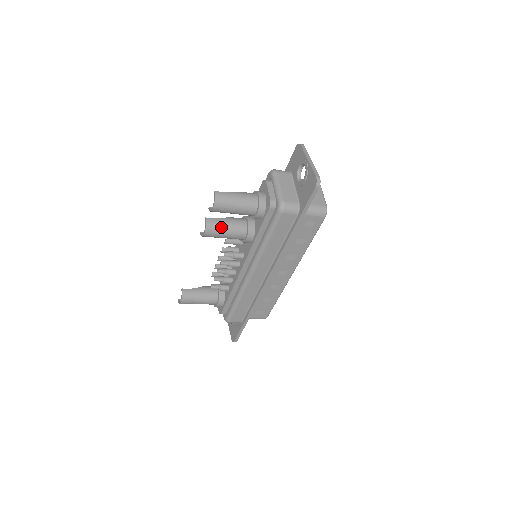
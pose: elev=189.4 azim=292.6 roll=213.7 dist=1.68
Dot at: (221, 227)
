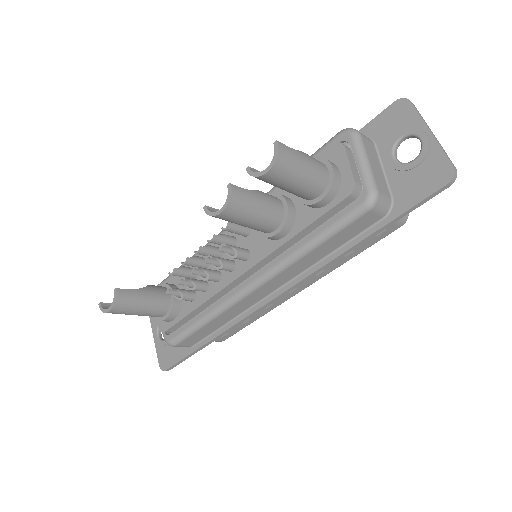
Dot at: (250, 207)
